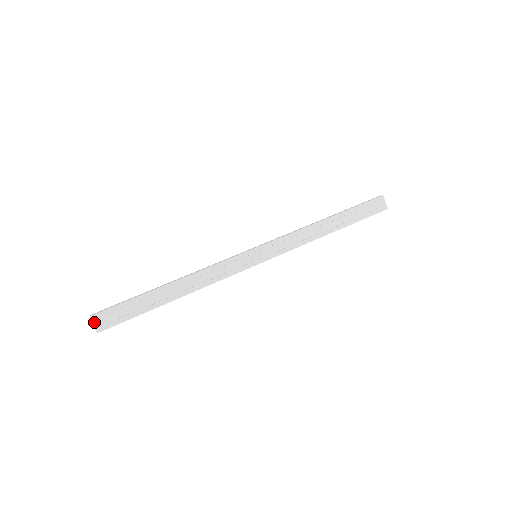
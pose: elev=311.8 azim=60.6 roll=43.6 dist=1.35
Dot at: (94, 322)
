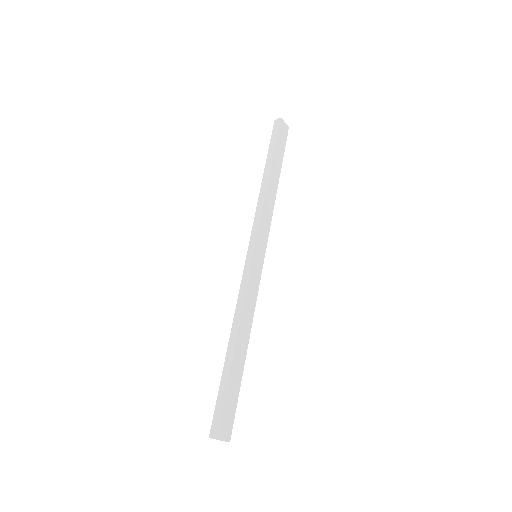
Dot at: (222, 439)
